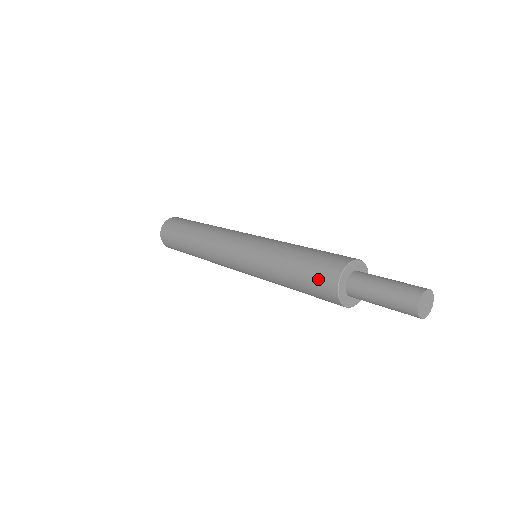
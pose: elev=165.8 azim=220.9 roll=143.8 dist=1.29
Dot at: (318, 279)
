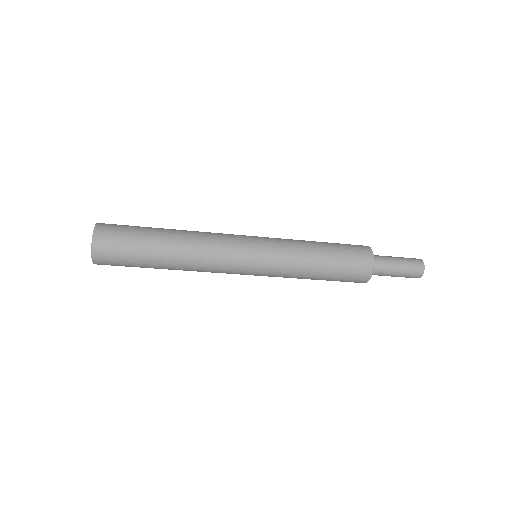
Dot at: (356, 262)
